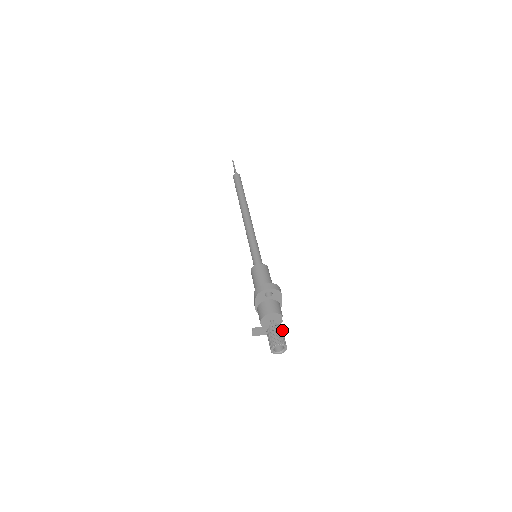
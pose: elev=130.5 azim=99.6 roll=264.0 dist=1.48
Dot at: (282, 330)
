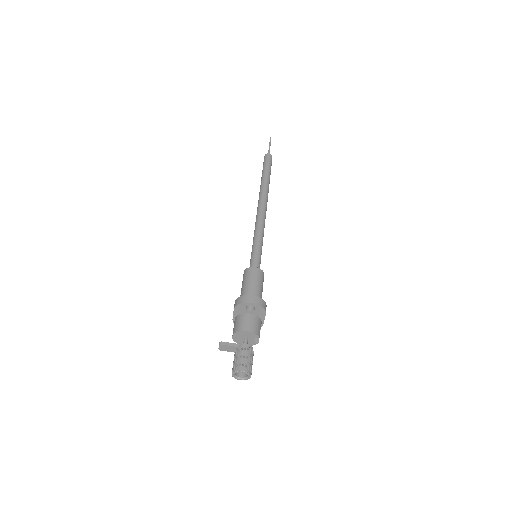
Dot at: (253, 354)
